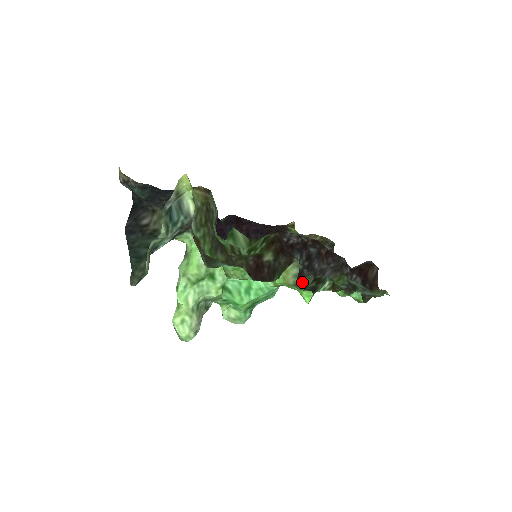
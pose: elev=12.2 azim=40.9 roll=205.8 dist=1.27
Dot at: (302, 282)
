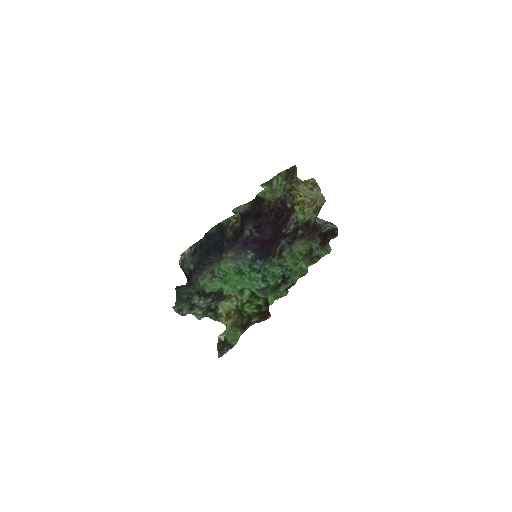
Dot at: (275, 277)
